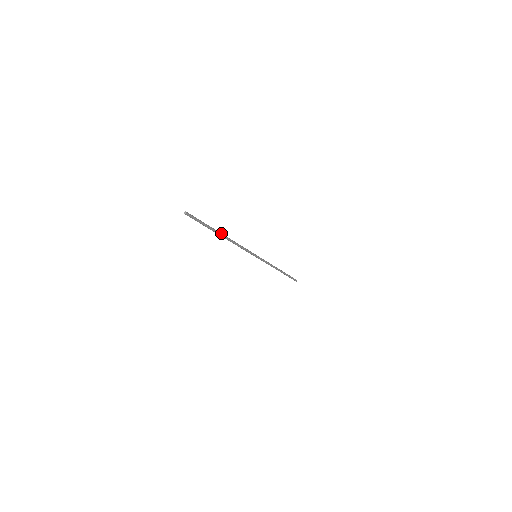
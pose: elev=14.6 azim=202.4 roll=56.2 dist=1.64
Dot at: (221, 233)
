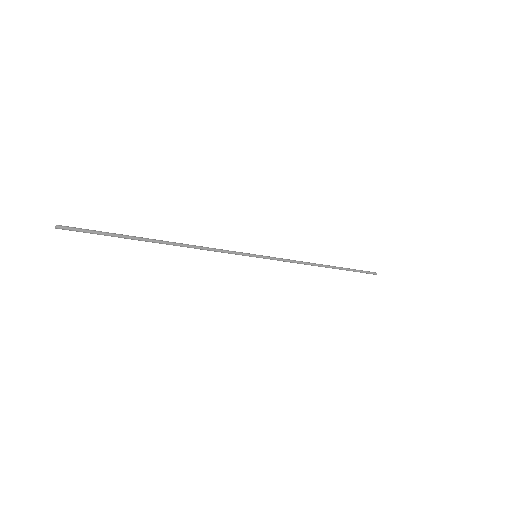
Dot at: (153, 240)
